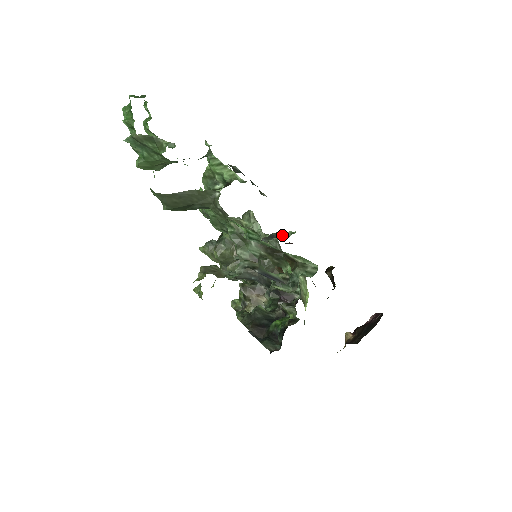
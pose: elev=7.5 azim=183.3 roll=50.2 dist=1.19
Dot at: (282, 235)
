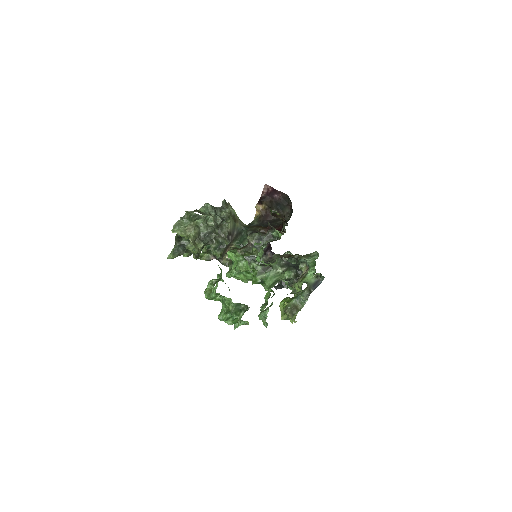
Dot at: (269, 237)
